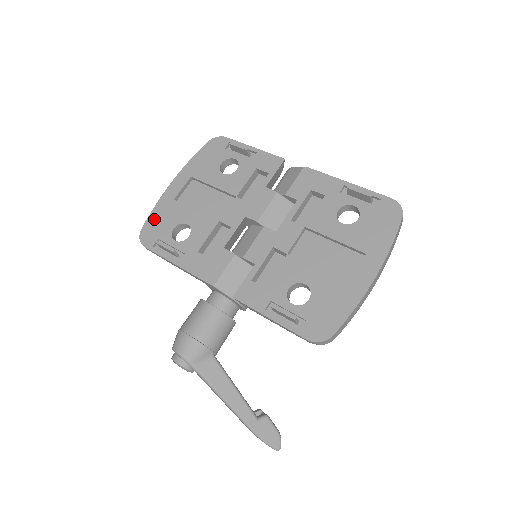
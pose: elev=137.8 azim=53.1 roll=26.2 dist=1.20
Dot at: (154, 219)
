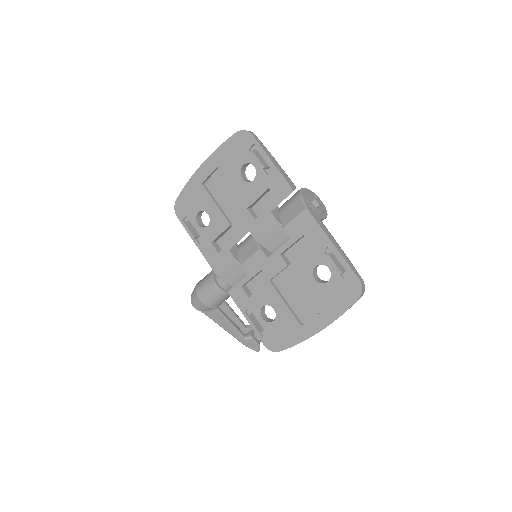
Dot at: (186, 195)
